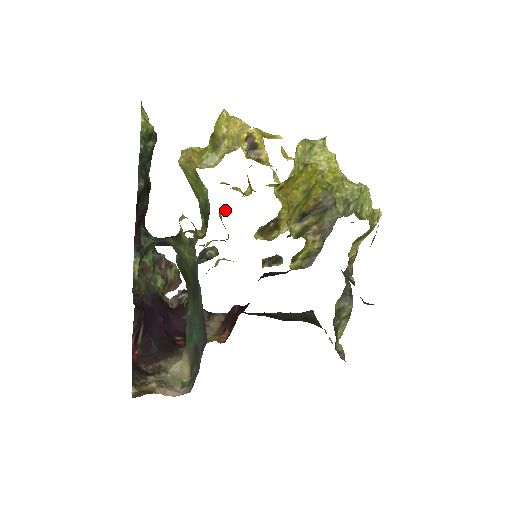
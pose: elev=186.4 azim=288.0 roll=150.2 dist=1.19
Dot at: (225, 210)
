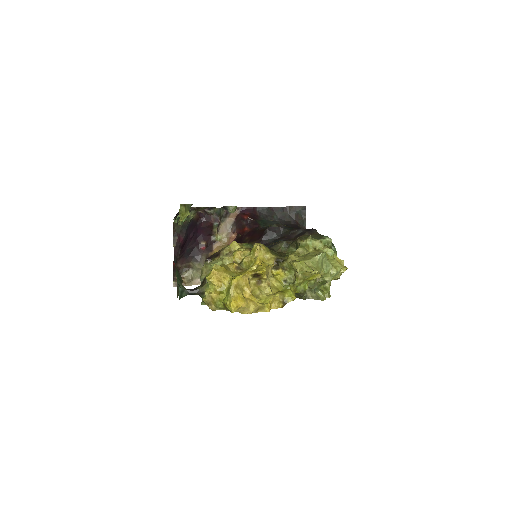
Dot at: (237, 259)
